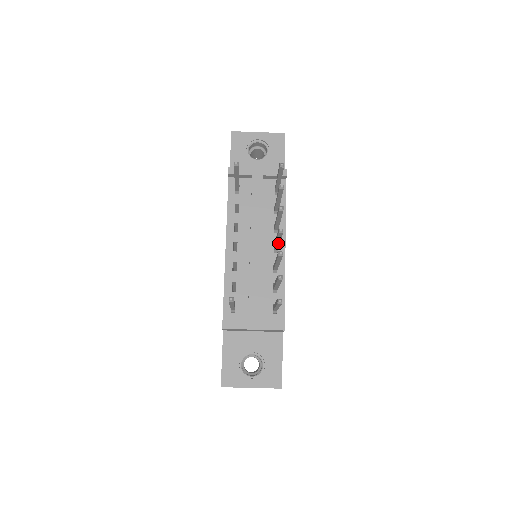
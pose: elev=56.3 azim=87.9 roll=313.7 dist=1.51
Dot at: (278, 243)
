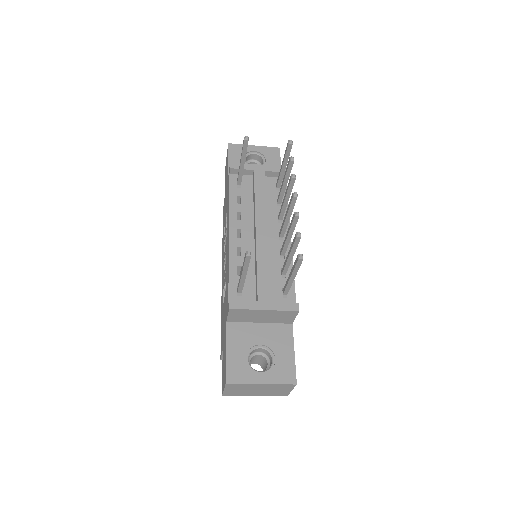
Dot at: (287, 221)
